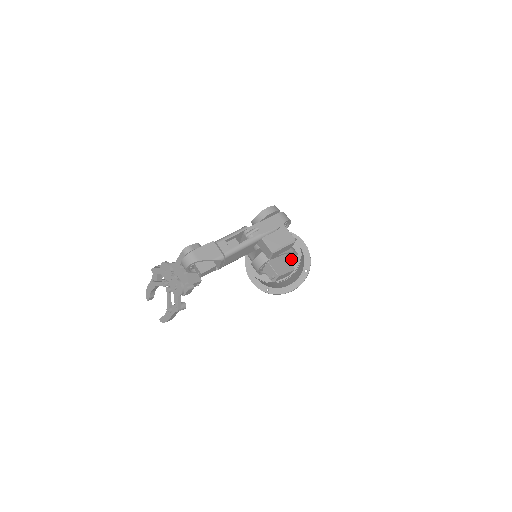
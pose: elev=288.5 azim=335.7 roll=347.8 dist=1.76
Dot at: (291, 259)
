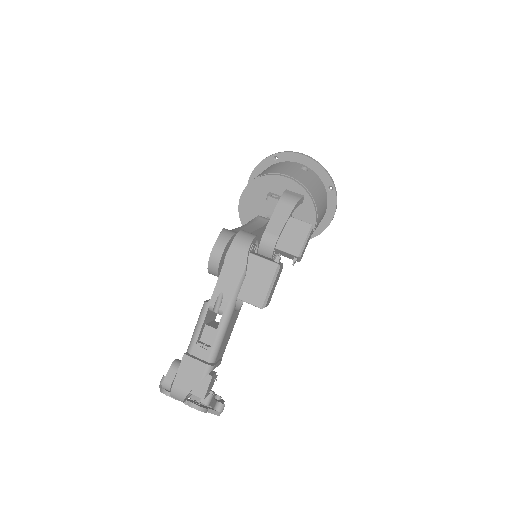
Dot at: (301, 207)
